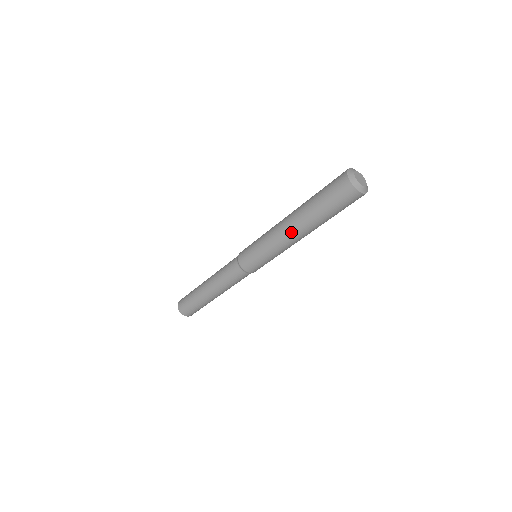
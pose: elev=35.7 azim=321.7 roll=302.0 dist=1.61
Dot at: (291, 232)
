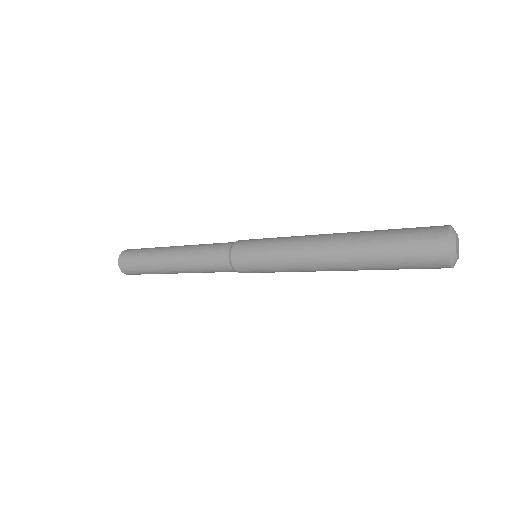
Dot at: occluded
